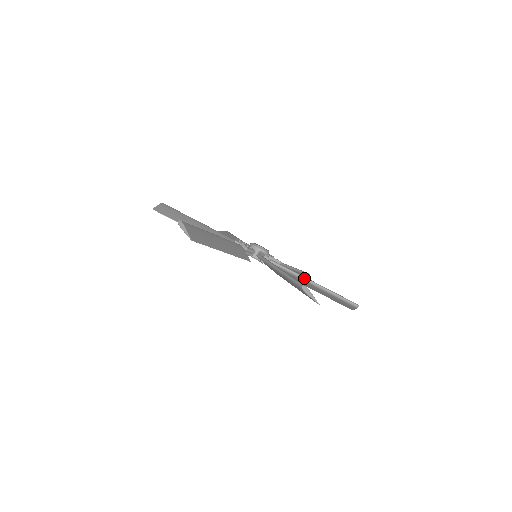
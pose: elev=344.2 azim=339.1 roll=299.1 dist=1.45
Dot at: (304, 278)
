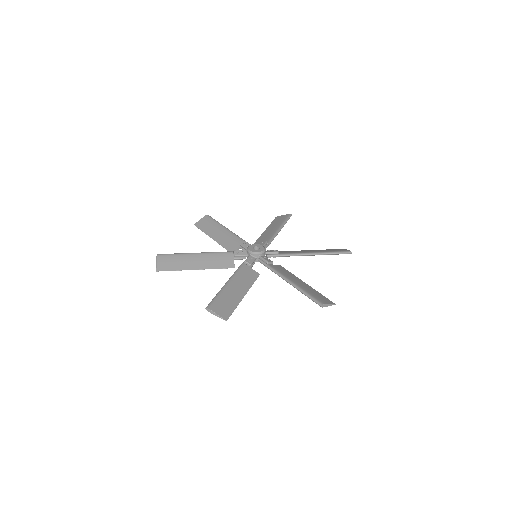
Dot at: (302, 255)
